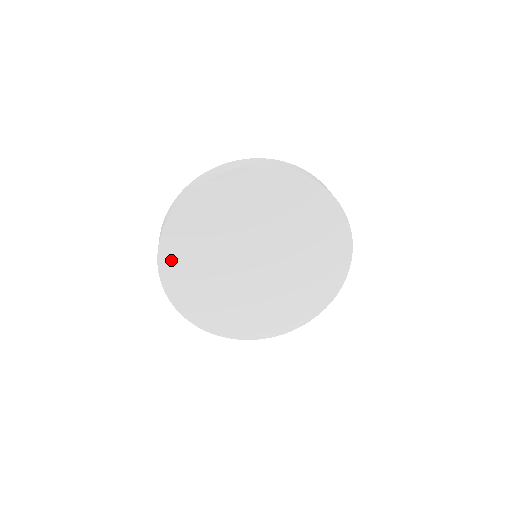
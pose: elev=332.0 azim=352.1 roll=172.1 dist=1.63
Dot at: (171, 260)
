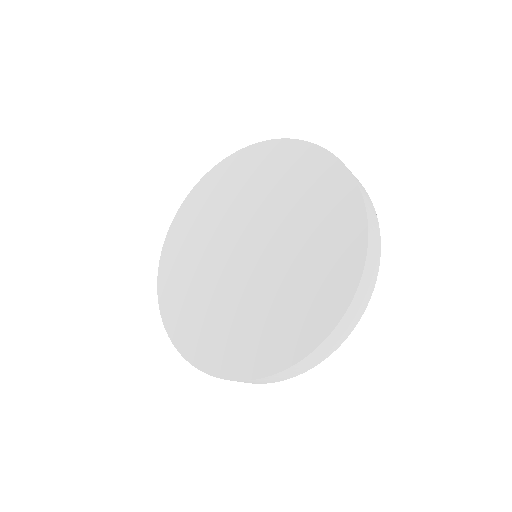
Dot at: (168, 279)
